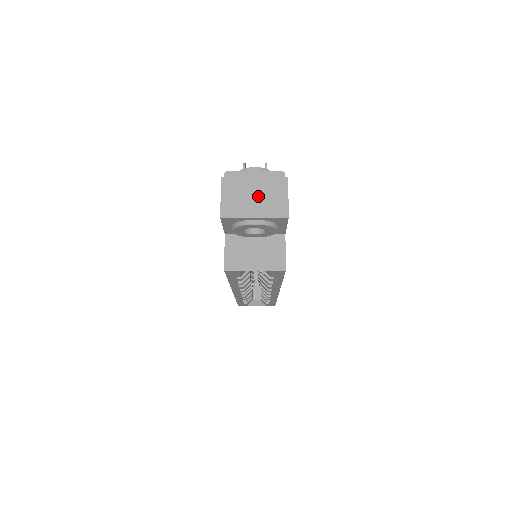
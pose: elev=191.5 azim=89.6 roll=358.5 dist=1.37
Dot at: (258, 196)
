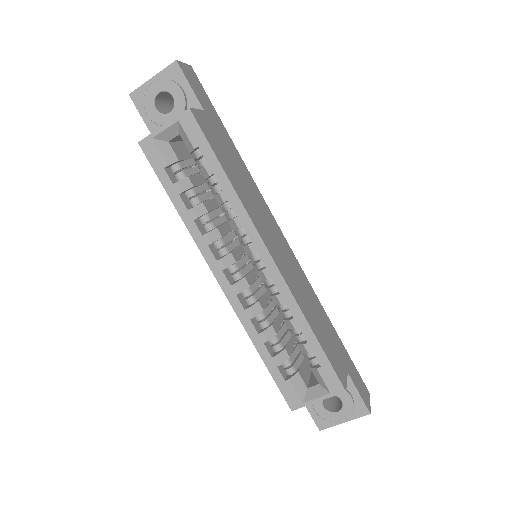
Dot at: occluded
